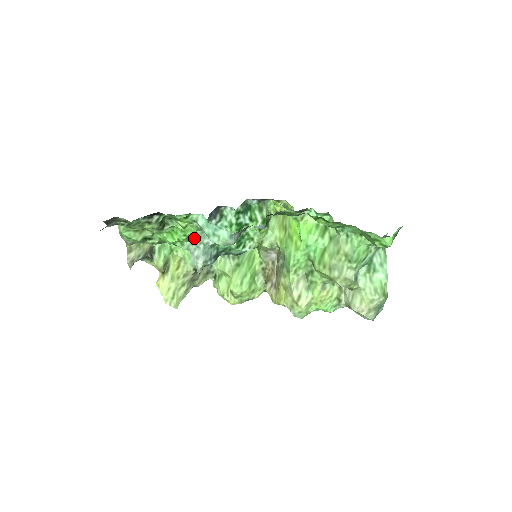
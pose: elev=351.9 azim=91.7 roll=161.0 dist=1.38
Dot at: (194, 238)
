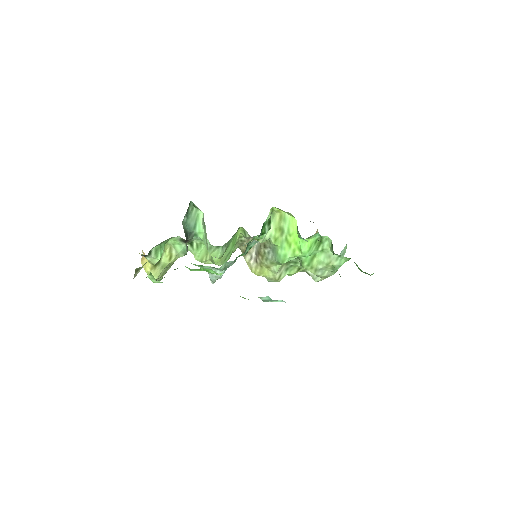
Dot at: (220, 268)
